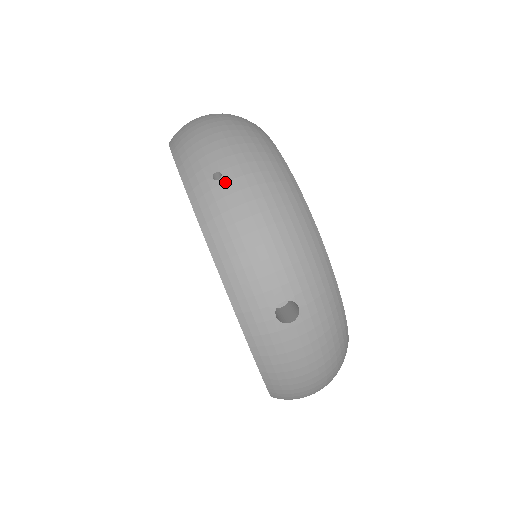
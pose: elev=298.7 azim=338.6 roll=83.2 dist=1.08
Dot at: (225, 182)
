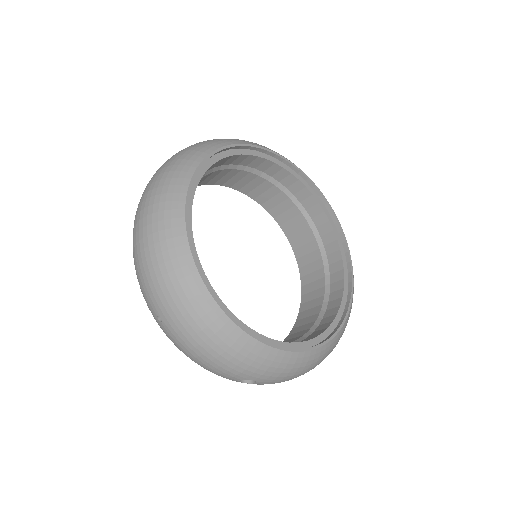
Dot at: (165, 325)
